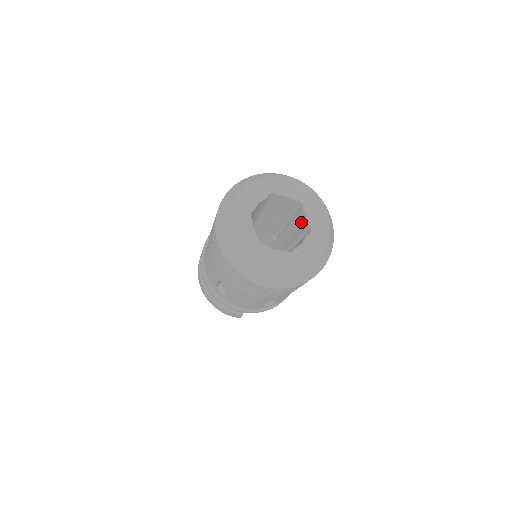
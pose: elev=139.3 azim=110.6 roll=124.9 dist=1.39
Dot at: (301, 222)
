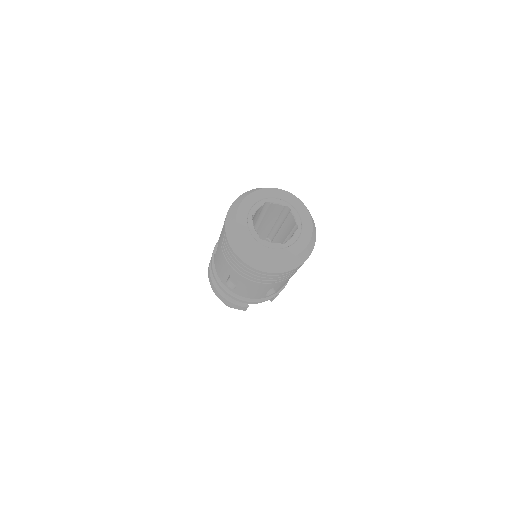
Dot at: (290, 223)
